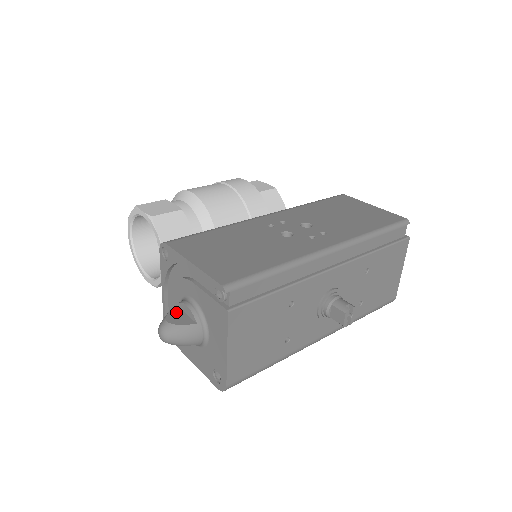
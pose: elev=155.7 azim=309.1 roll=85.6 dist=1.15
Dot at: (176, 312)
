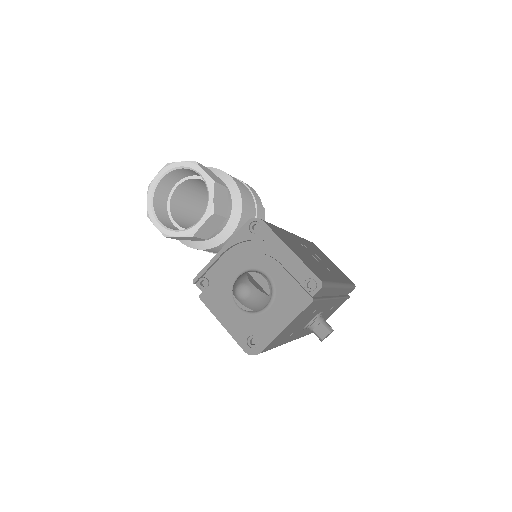
Dot at: (252, 278)
